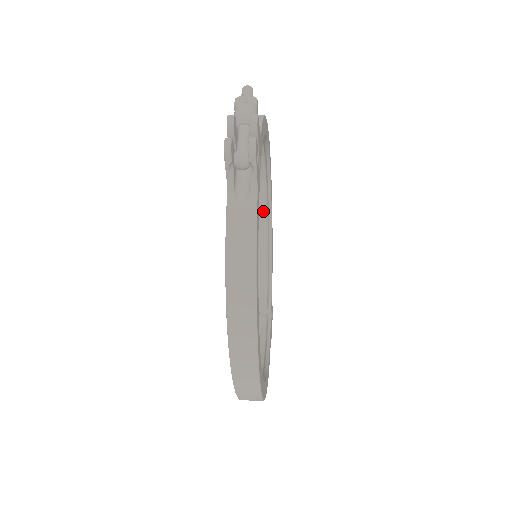
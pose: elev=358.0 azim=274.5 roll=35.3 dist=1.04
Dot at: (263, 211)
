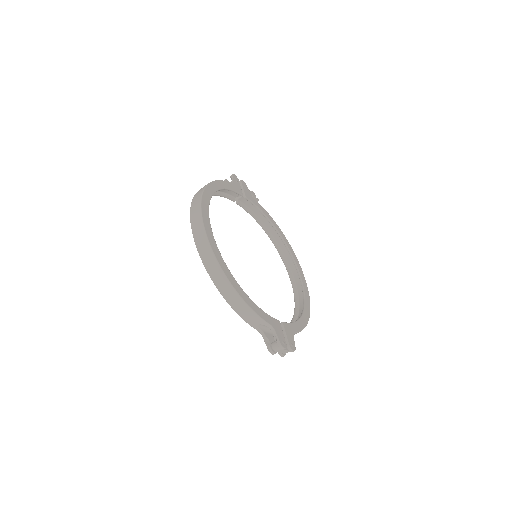
Dot at: (302, 305)
